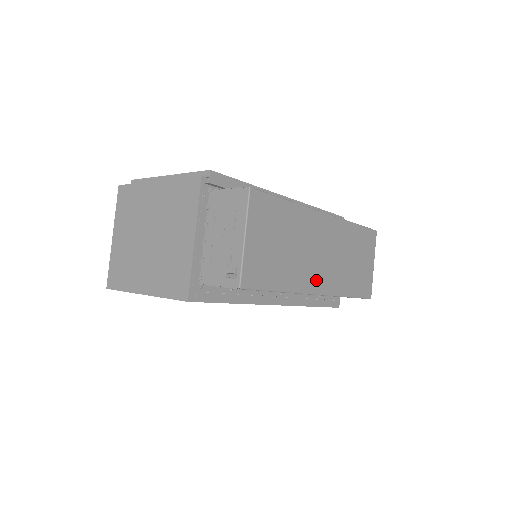
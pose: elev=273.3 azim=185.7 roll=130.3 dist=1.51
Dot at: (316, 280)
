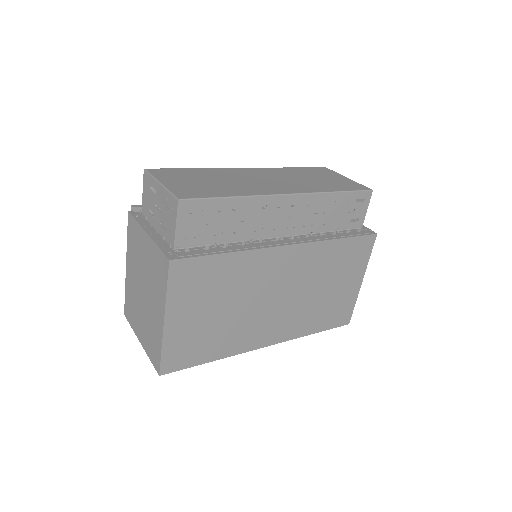
Dot at: (276, 189)
